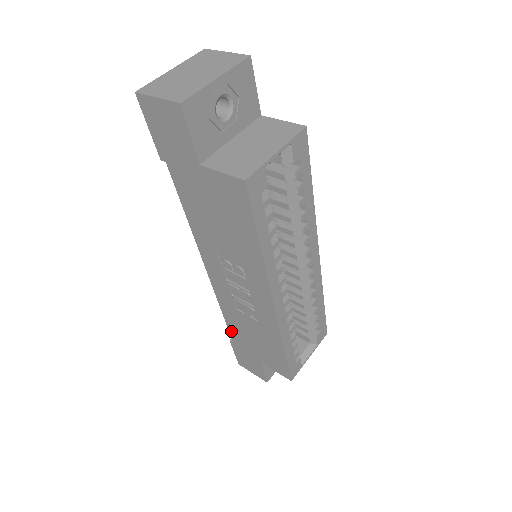
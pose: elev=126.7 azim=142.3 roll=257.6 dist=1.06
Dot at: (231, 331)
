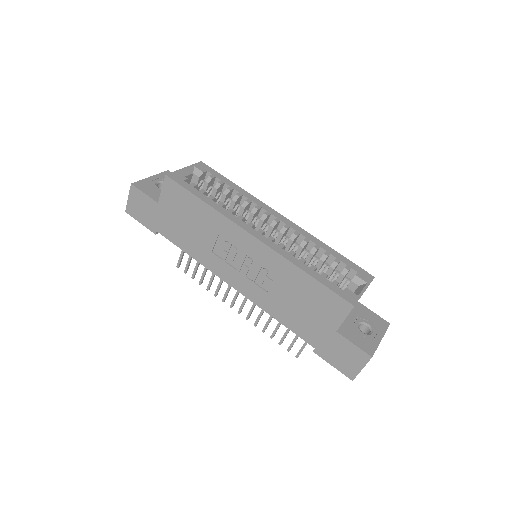
Dot at: (298, 333)
